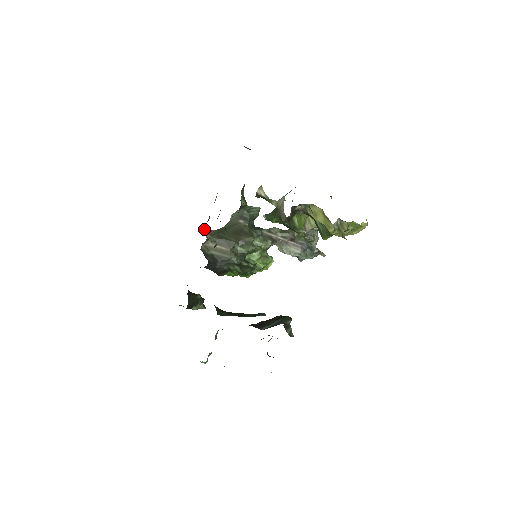
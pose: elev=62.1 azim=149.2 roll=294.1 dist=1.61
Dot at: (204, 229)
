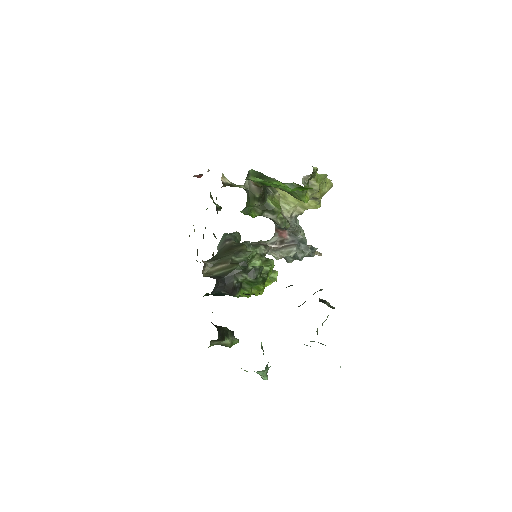
Dot at: occluded
